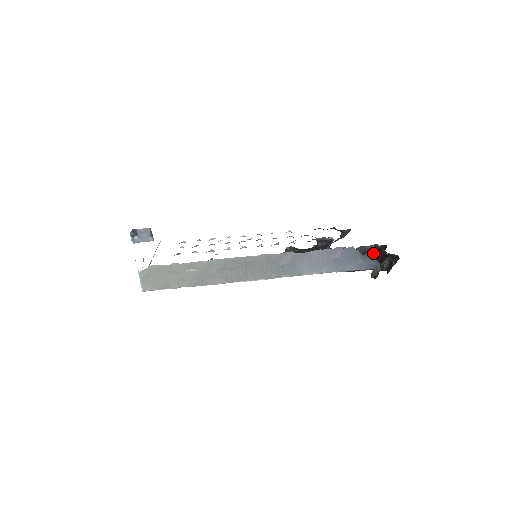
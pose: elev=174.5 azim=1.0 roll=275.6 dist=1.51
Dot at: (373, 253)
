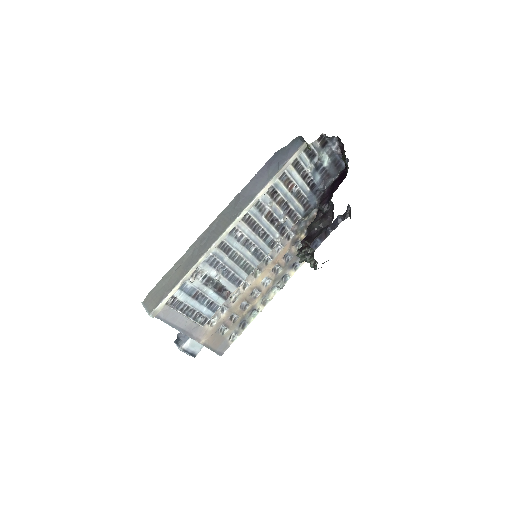
Dot at: (343, 171)
